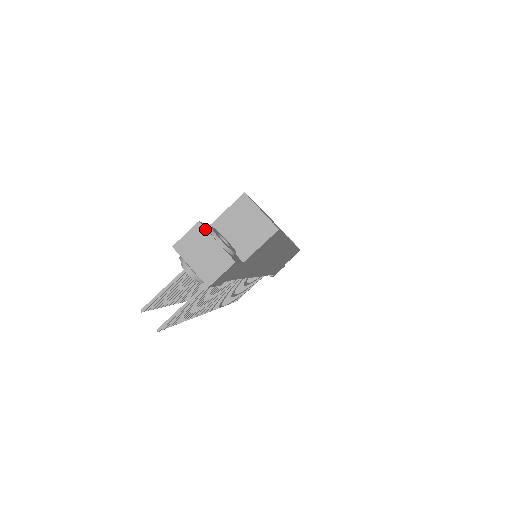
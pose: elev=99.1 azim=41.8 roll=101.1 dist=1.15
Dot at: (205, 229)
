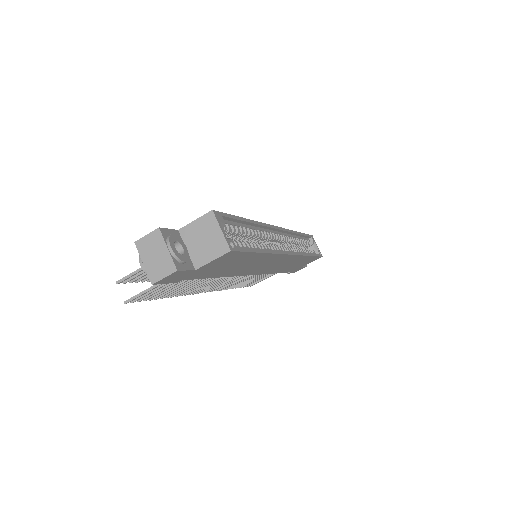
Dot at: (162, 235)
